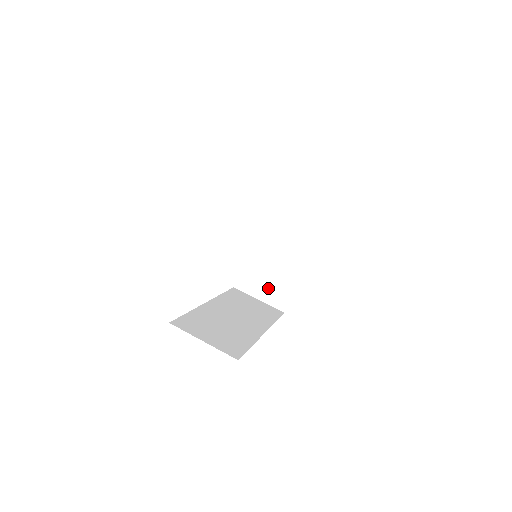
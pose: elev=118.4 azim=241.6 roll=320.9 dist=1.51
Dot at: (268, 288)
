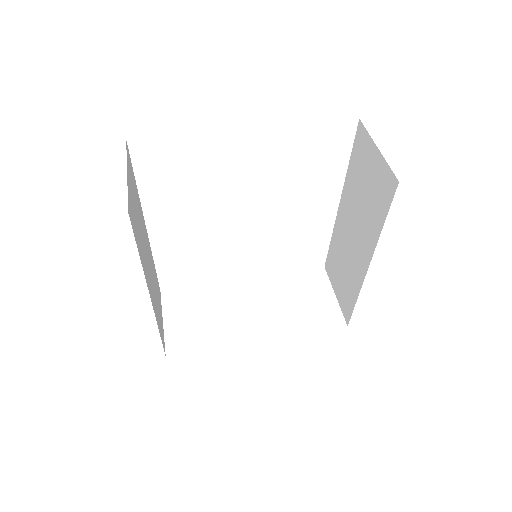
Dot at: (340, 288)
